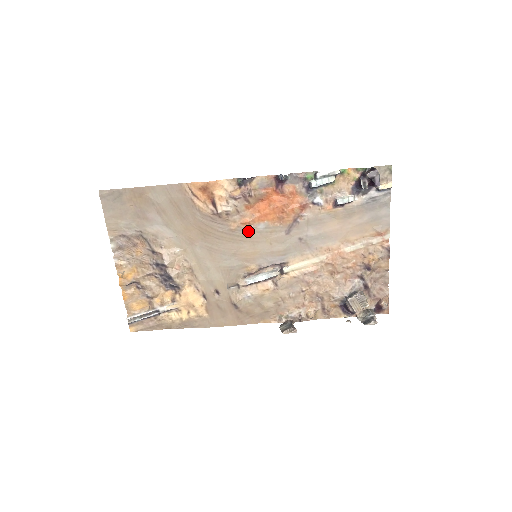
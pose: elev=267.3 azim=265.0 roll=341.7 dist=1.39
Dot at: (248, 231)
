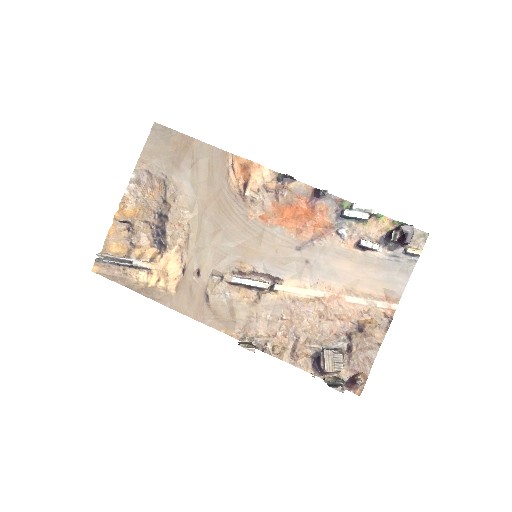
Dot at: (262, 228)
